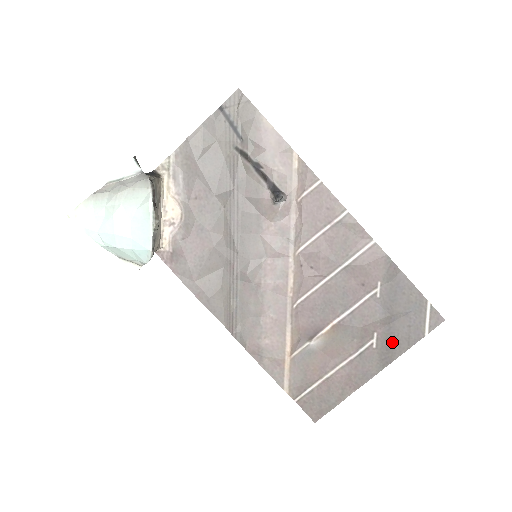
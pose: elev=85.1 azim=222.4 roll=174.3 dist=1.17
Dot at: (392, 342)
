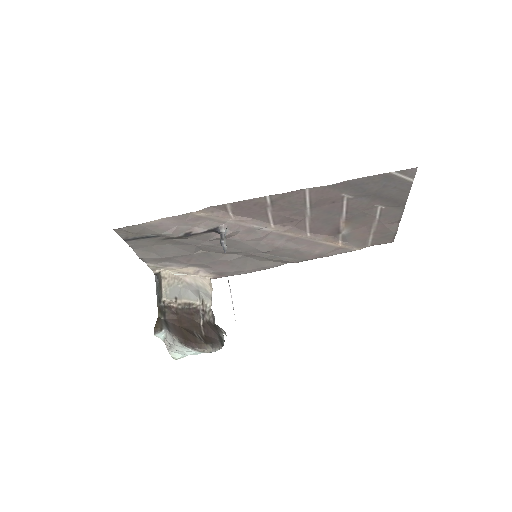
Dot at: (393, 199)
